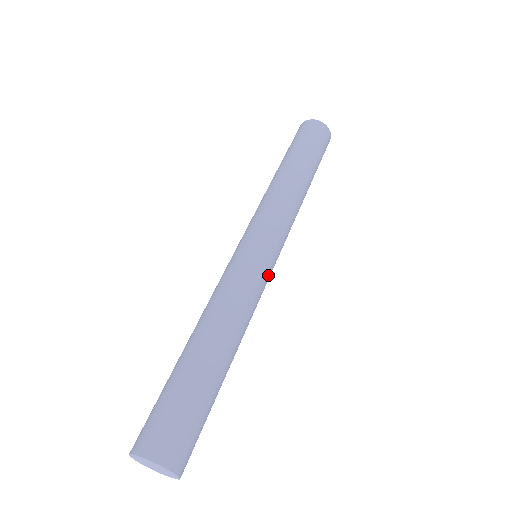
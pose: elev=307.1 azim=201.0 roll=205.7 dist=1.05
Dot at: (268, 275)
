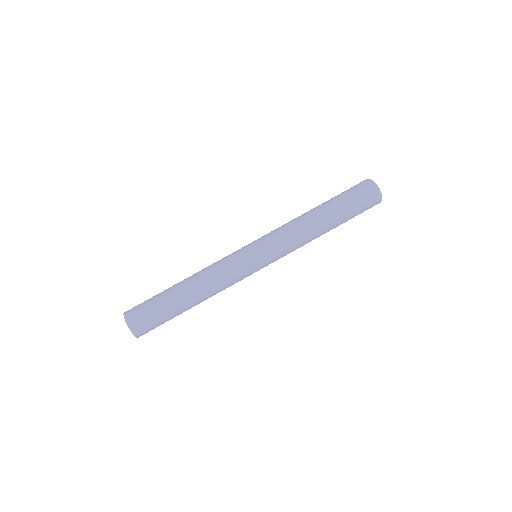
Dot at: (249, 269)
